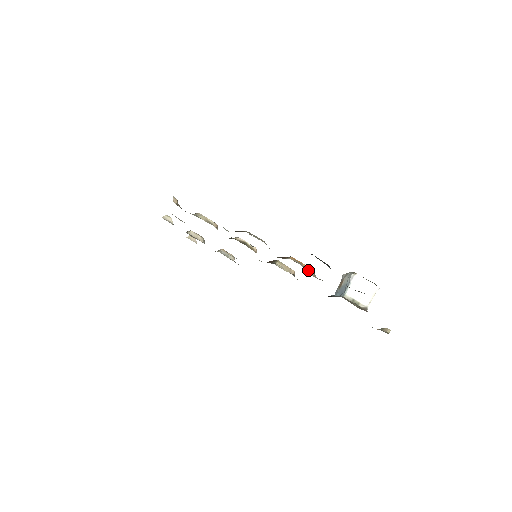
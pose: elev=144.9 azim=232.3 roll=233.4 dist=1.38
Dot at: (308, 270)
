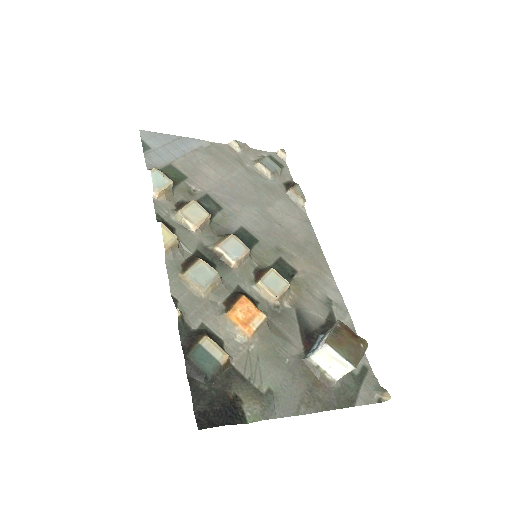
Dot at: (242, 333)
